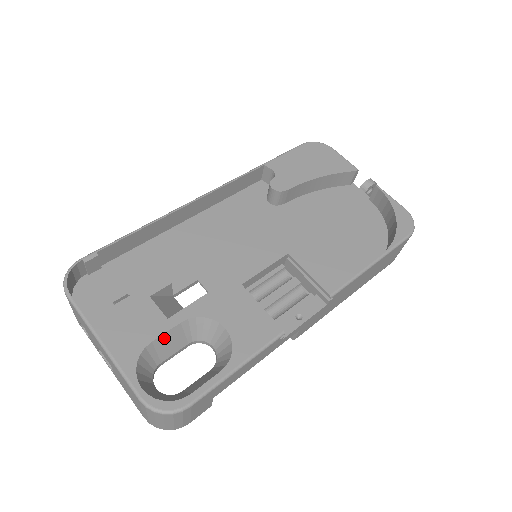
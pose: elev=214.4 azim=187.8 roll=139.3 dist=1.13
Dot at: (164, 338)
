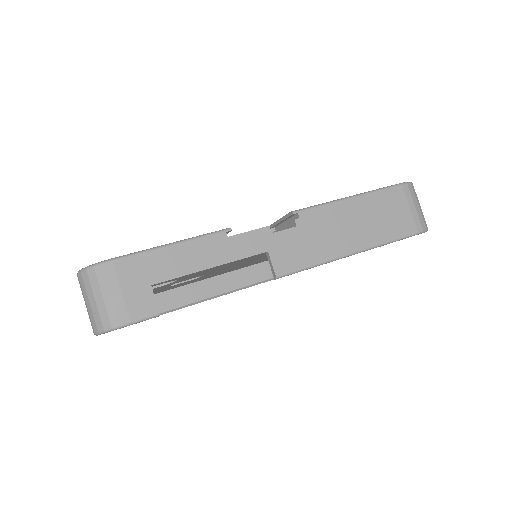
Dot at: occluded
